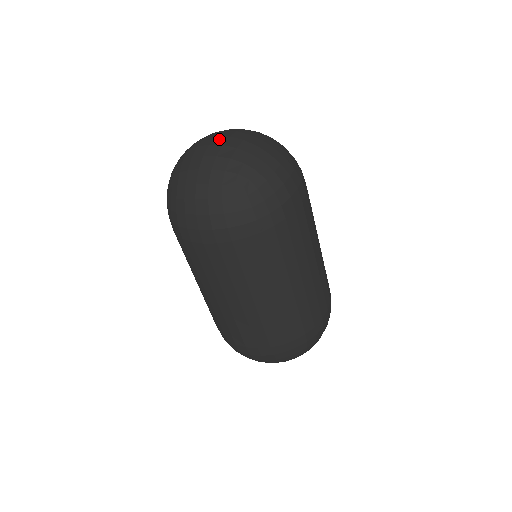
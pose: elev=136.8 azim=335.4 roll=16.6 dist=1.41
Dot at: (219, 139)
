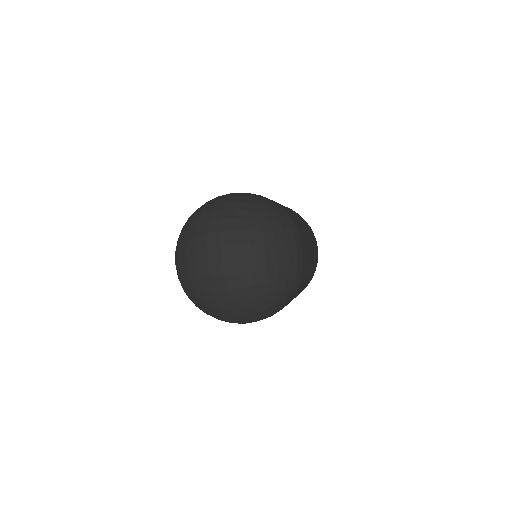
Dot at: (228, 266)
